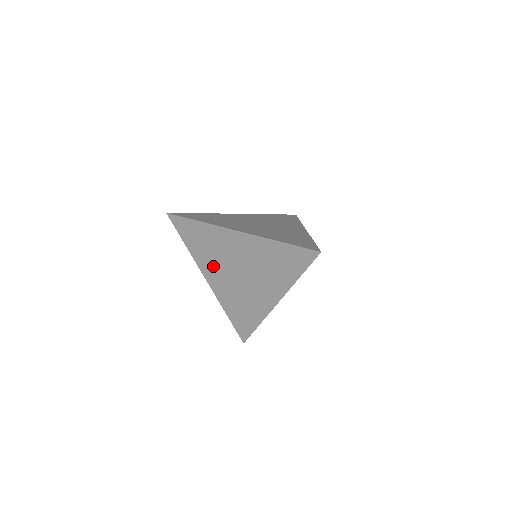
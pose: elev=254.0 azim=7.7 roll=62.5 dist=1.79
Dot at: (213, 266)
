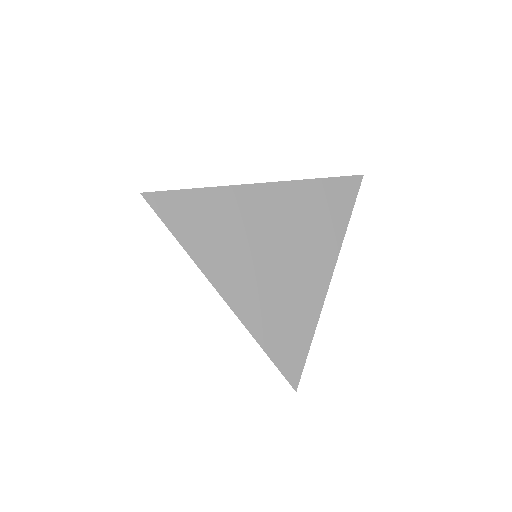
Dot at: (231, 260)
